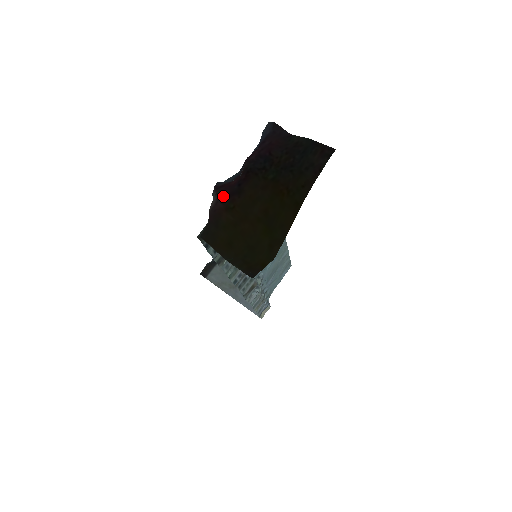
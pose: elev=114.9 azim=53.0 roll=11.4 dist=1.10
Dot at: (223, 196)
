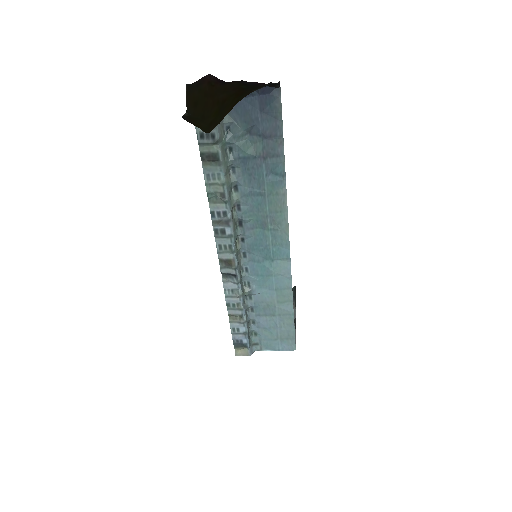
Dot at: (215, 78)
